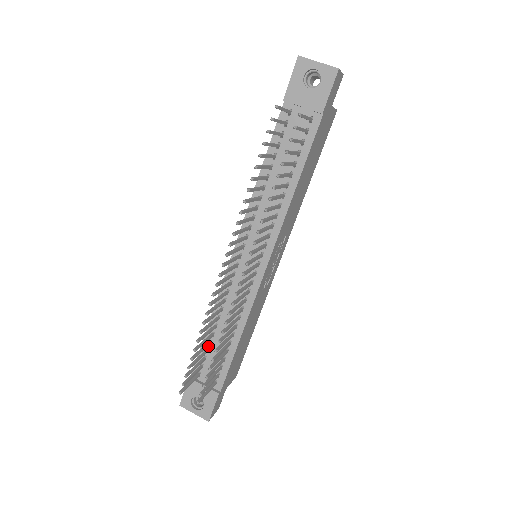
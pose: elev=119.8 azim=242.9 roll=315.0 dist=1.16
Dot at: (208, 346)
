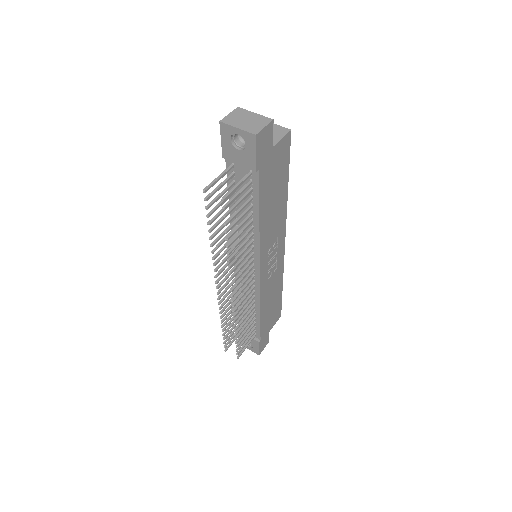
Dot at: (242, 313)
